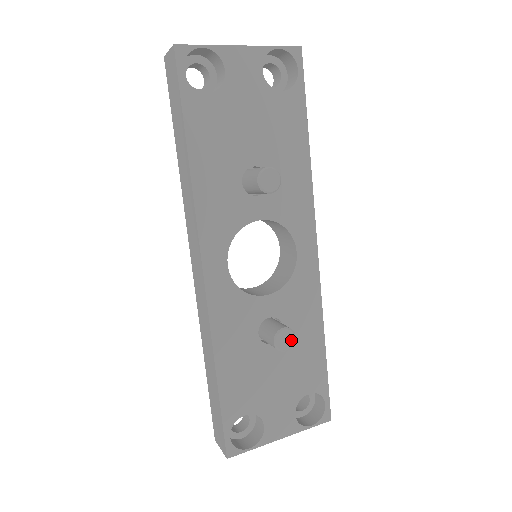
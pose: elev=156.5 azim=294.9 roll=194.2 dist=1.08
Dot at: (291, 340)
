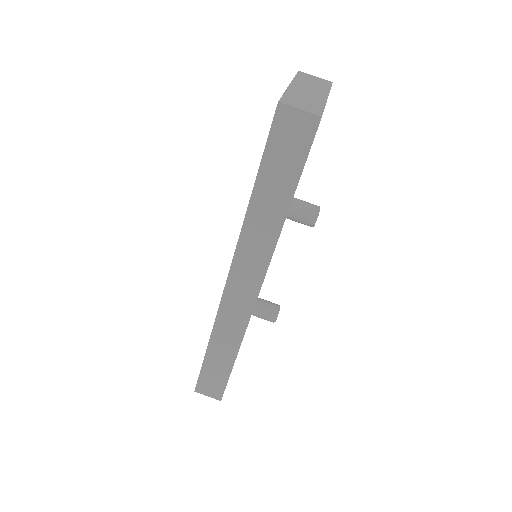
Dot at: occluded
